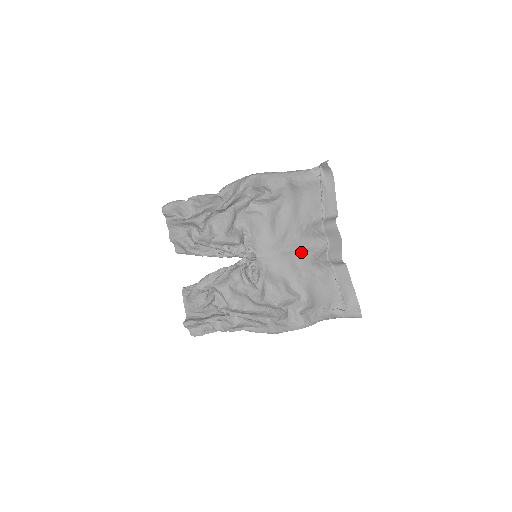
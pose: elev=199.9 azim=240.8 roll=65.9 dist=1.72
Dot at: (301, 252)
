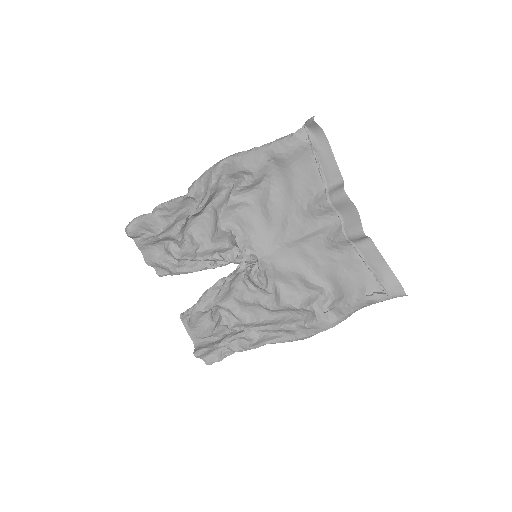
Dot at: (310, 237)
